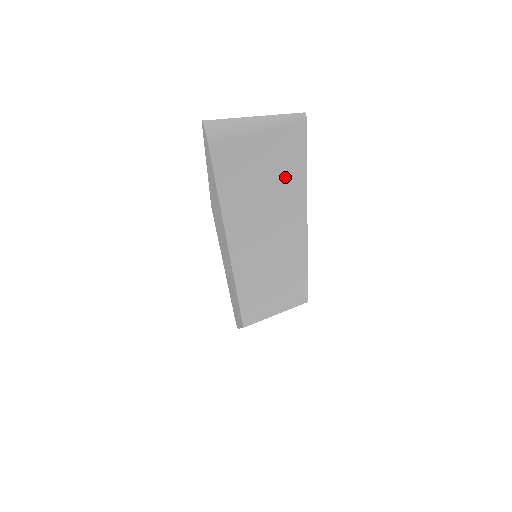
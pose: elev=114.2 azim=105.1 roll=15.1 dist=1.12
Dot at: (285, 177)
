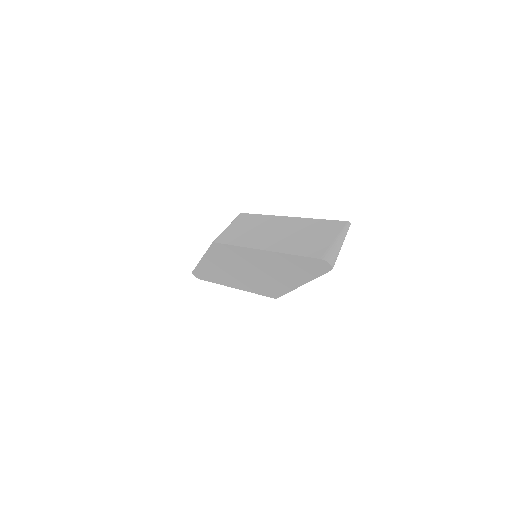
Dot at: occluded
